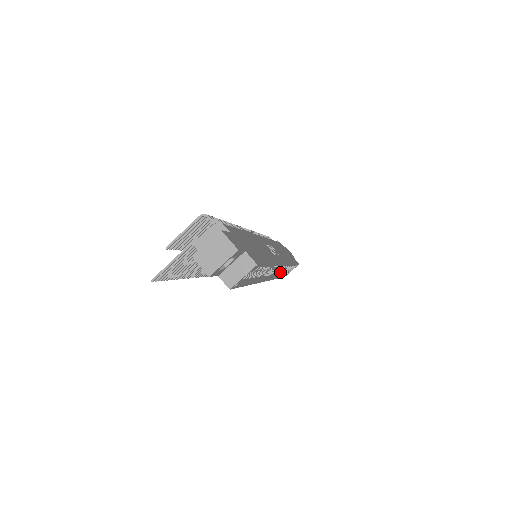
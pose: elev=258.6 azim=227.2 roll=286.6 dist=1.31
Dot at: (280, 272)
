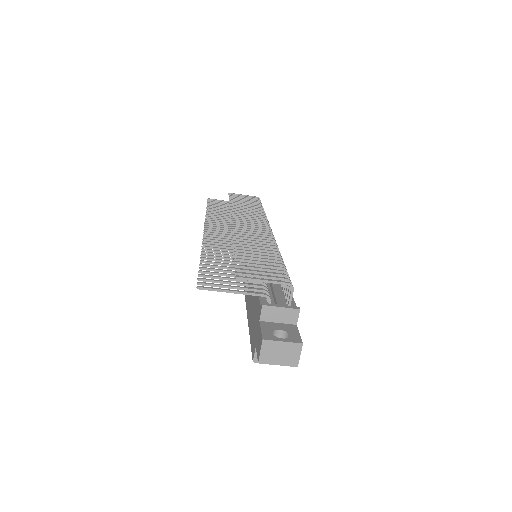
Dot at: occluded
